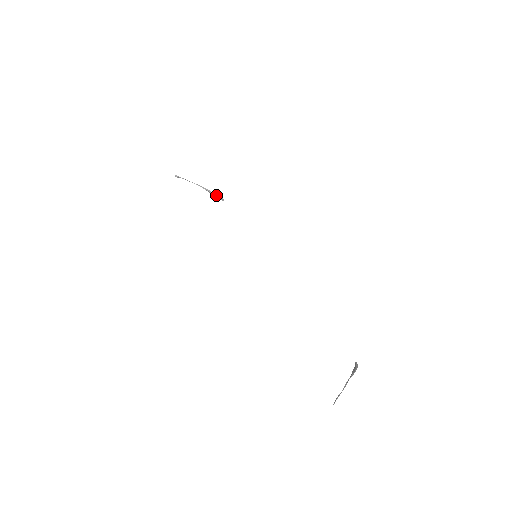
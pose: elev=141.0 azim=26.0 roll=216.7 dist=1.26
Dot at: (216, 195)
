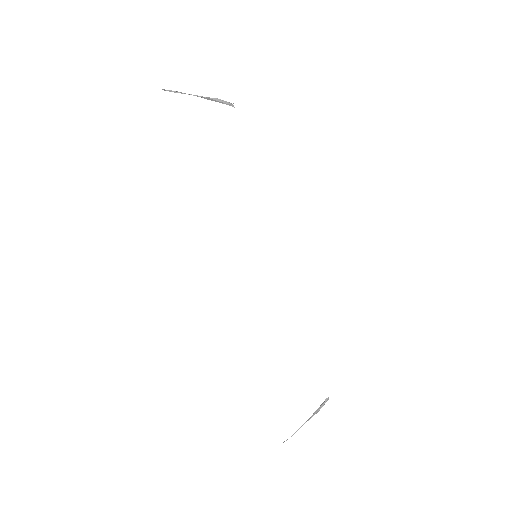
Dot at: (222, 102)
